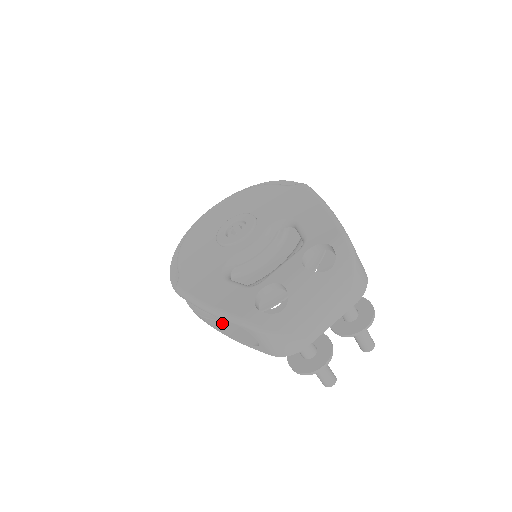
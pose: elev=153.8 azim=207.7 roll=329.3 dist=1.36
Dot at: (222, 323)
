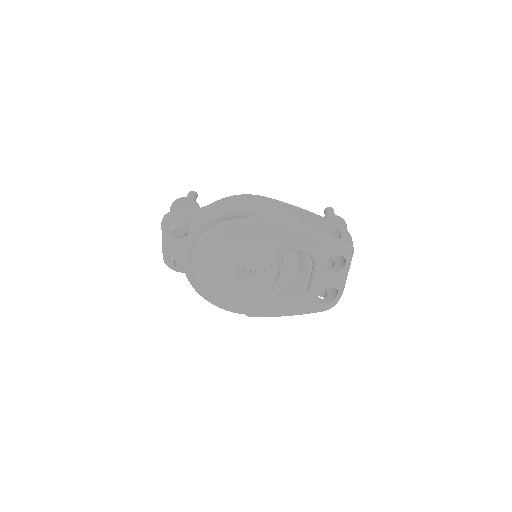
Dot at: occluded
